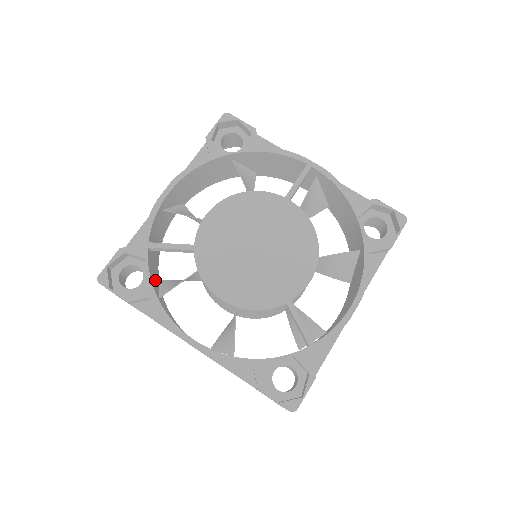
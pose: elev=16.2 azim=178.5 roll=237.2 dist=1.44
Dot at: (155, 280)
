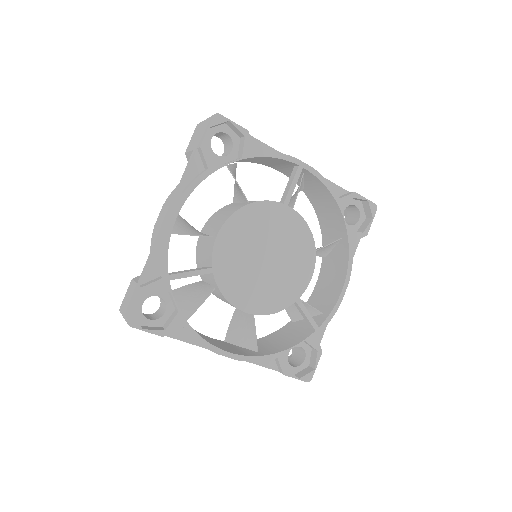
Dot at: occluded
